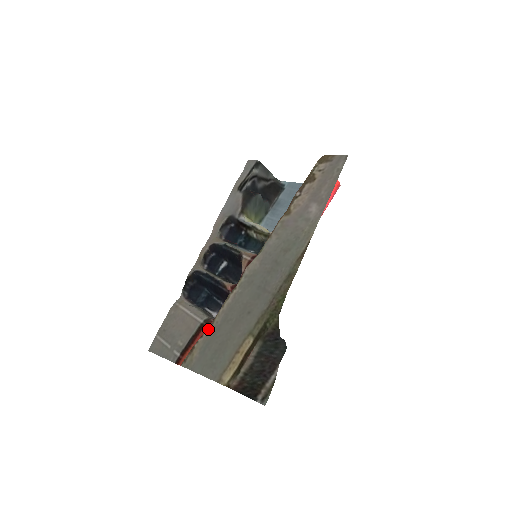
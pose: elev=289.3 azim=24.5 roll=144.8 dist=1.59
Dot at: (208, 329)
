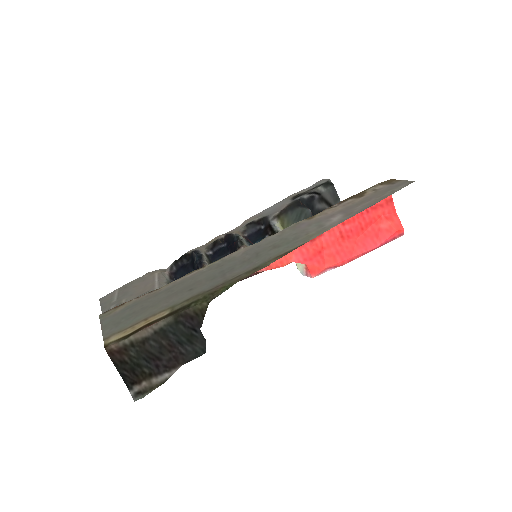
Dot at: (149, 293)
